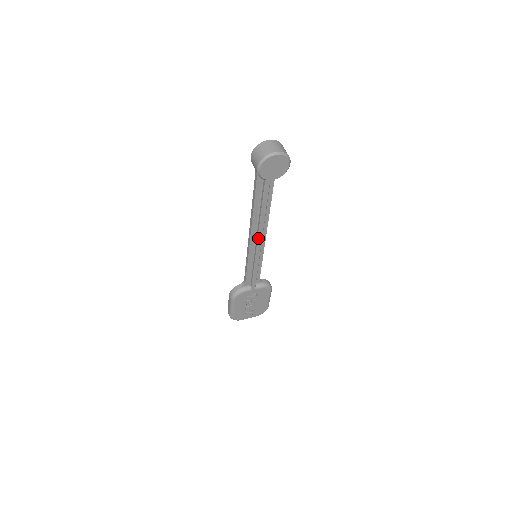
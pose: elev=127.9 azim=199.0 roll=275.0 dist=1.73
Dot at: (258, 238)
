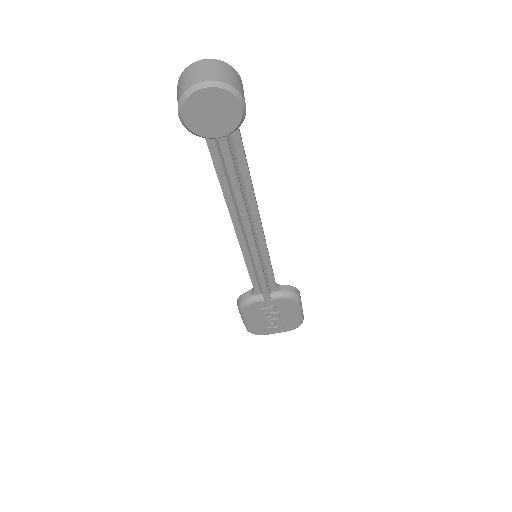
Dot at: (245, 232)
